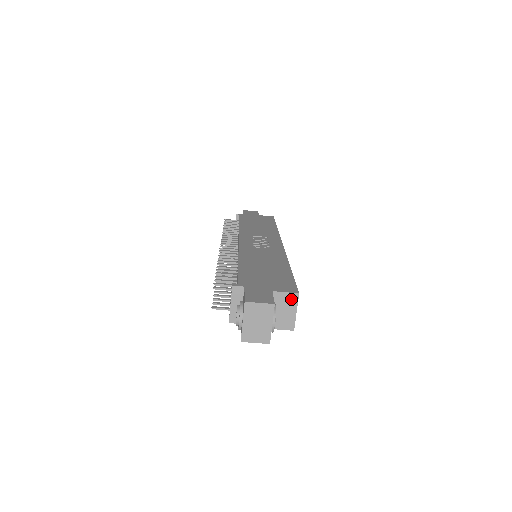
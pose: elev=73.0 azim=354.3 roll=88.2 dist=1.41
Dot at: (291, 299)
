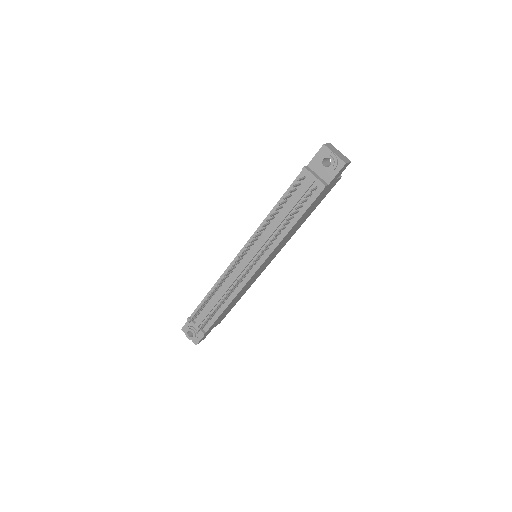
Dot at: occluded
